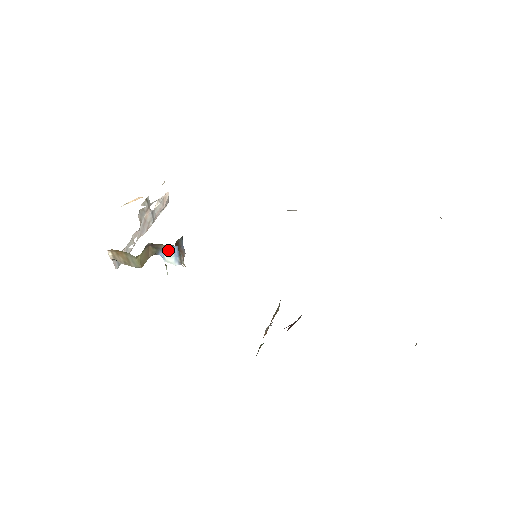
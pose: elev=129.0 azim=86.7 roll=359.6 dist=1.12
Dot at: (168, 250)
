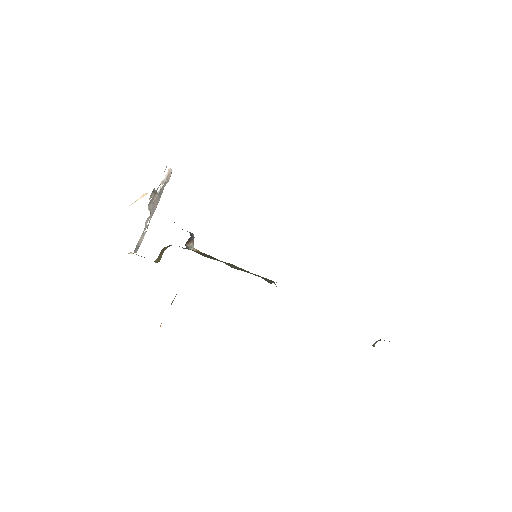
Dot at: occluded
